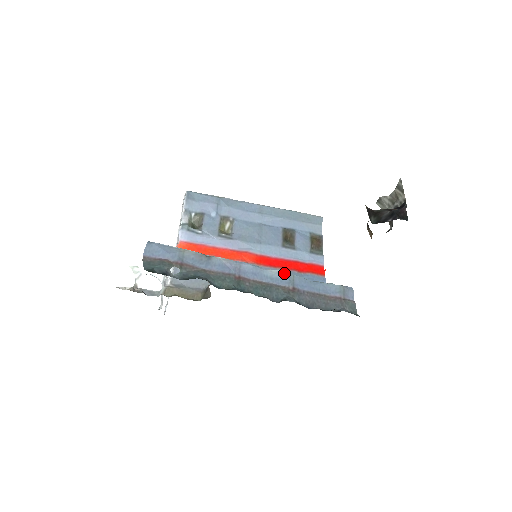
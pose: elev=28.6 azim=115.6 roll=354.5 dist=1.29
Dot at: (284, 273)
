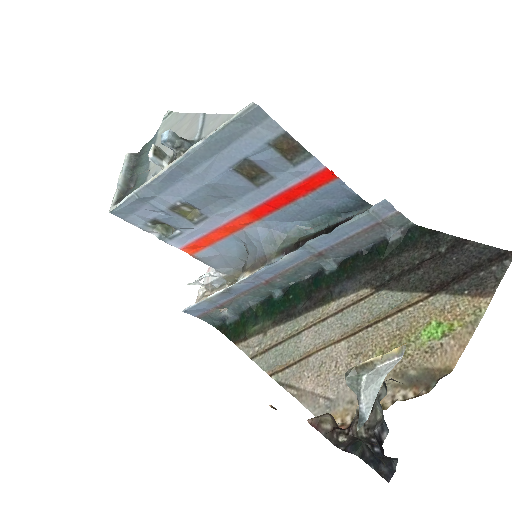
Dot at: (297, 251)
